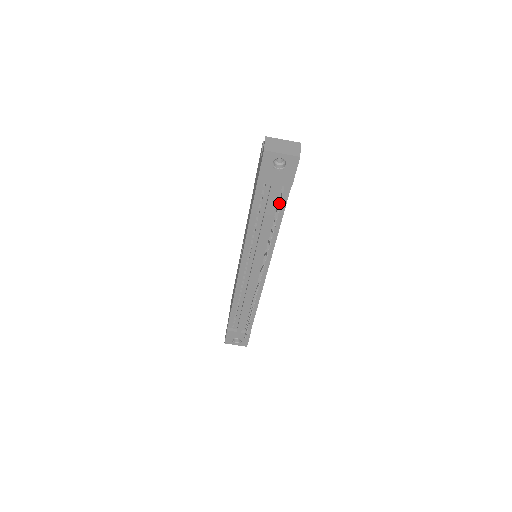
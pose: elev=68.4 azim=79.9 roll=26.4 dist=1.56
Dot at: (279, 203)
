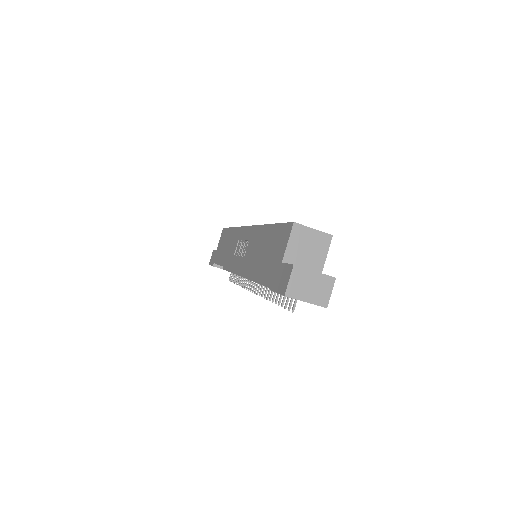
Dot at: (289, 304)
